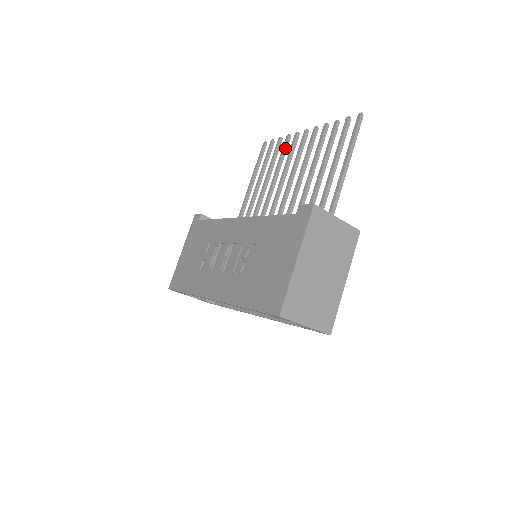
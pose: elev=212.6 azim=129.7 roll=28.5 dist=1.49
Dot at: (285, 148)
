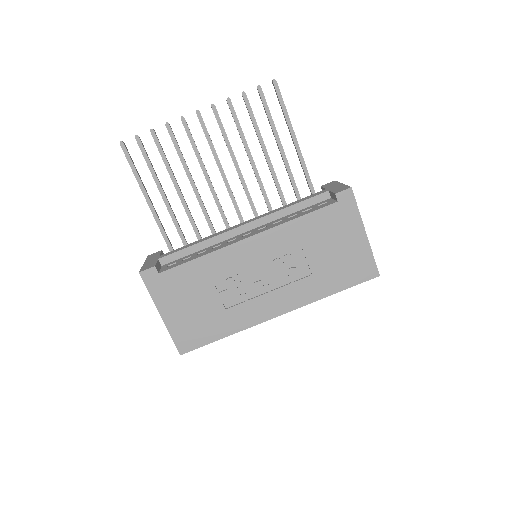
Dot at: (176, 140)
